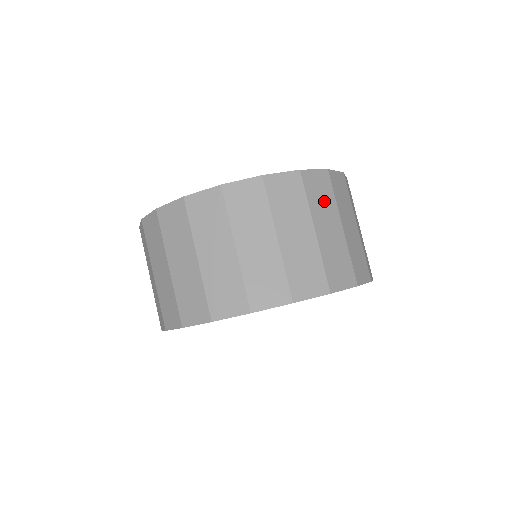
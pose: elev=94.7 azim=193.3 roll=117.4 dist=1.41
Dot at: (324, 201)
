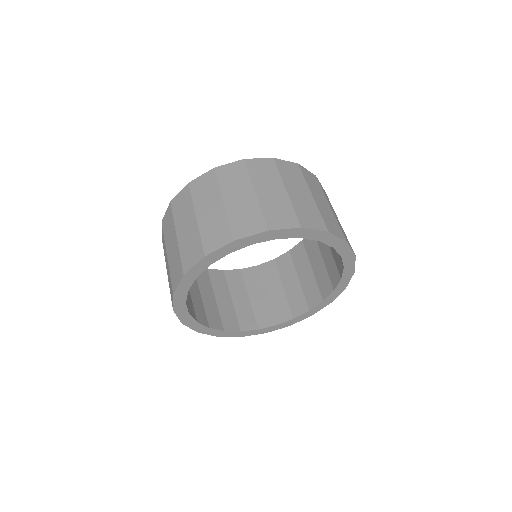
Dot at: (316, 187)
